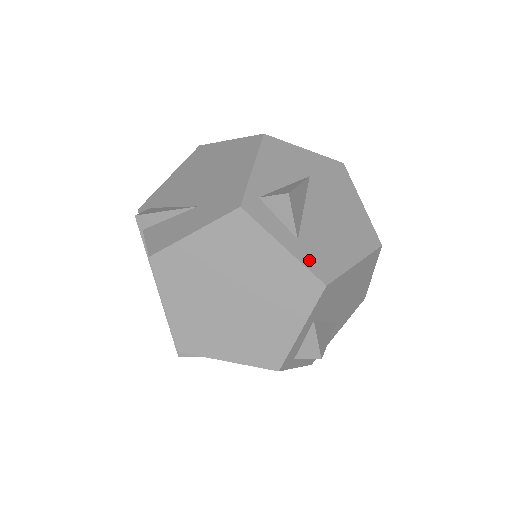
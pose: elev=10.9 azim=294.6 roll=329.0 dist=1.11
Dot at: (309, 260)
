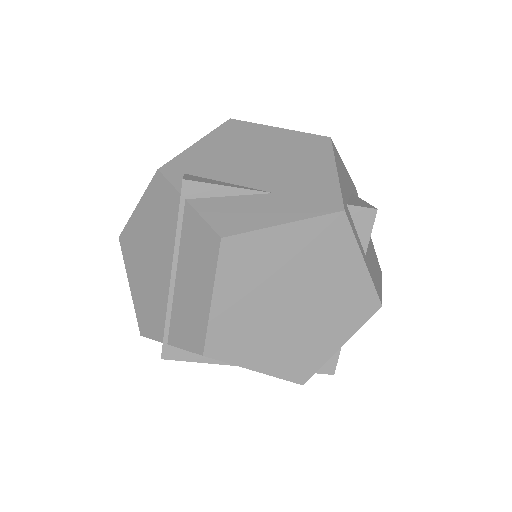
Dot at: (373, 278)
